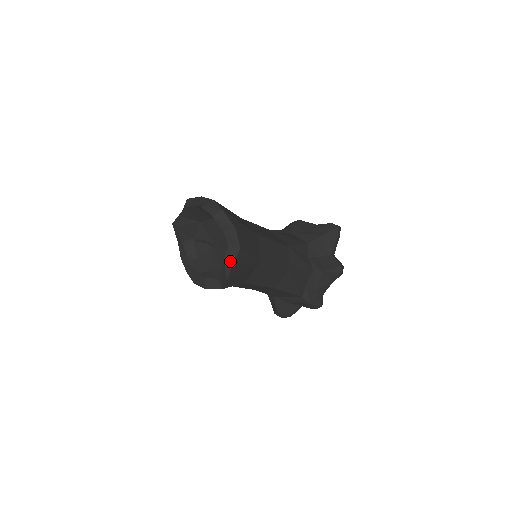
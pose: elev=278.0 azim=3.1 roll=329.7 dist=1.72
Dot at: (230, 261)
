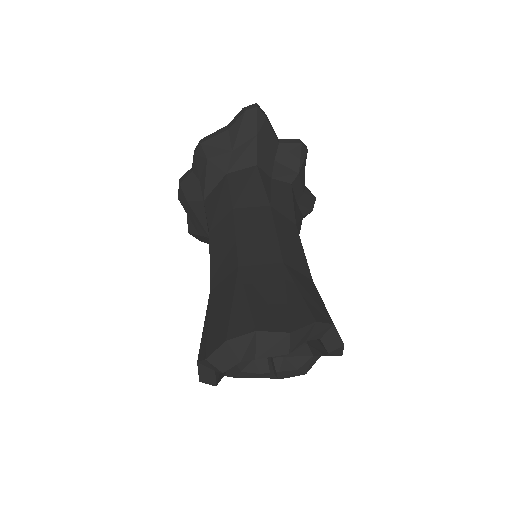
Dot at: (337, 347)
